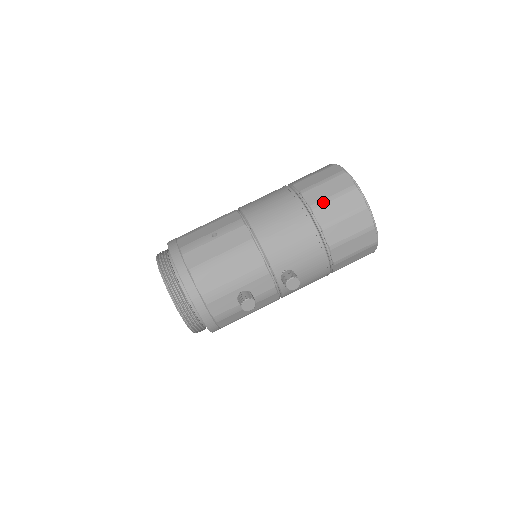
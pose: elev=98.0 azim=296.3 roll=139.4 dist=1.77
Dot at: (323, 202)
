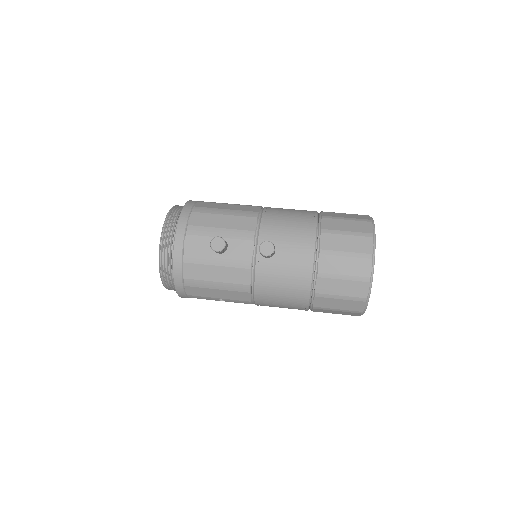
Dot at: (335, 217)
